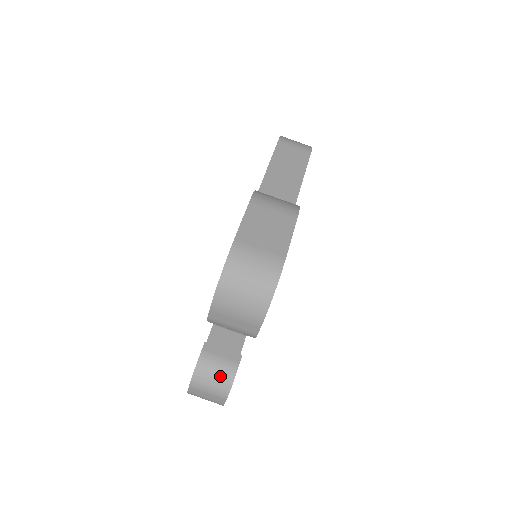
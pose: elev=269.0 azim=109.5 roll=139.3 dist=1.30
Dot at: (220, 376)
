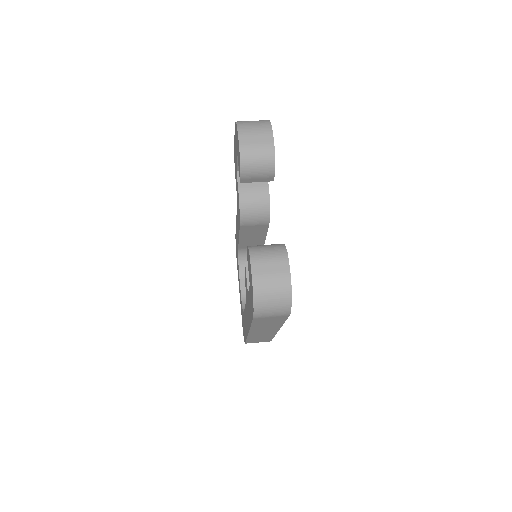
Dot at: (272, 246)
